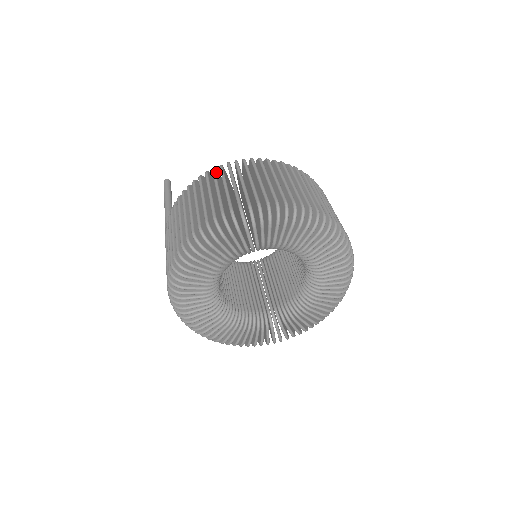
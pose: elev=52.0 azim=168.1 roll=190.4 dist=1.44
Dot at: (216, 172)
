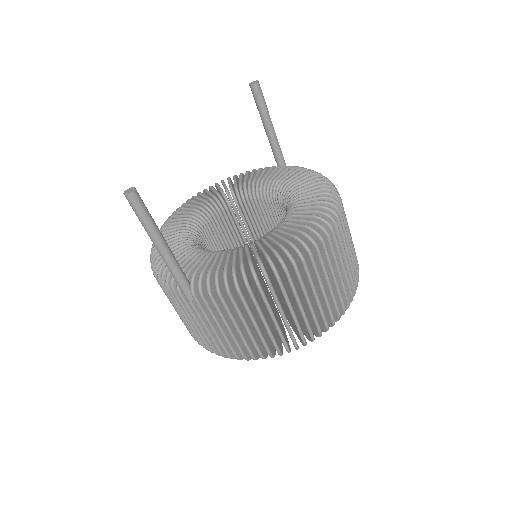
Dot at: (287, 270)
